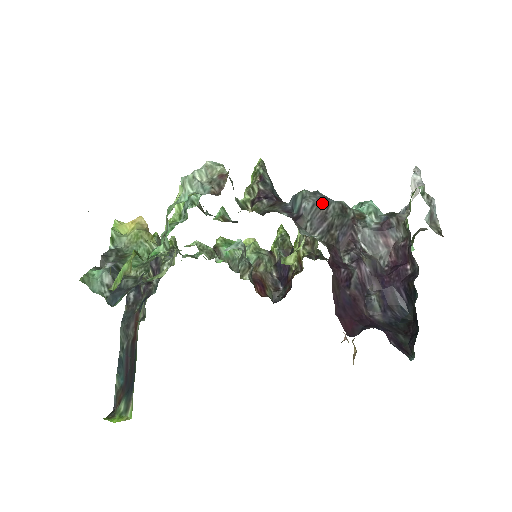
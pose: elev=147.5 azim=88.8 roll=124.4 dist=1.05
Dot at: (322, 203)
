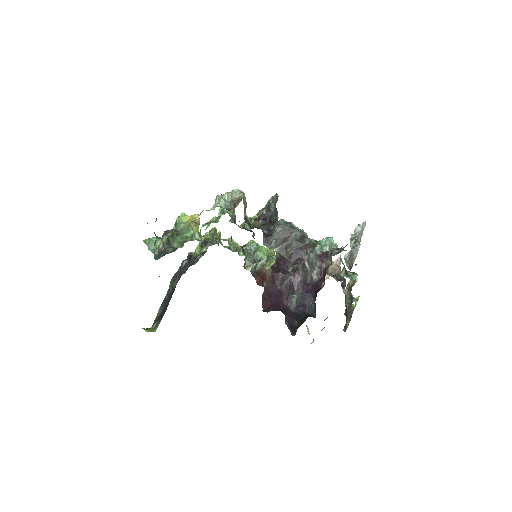
Dot at: (288, 230)
